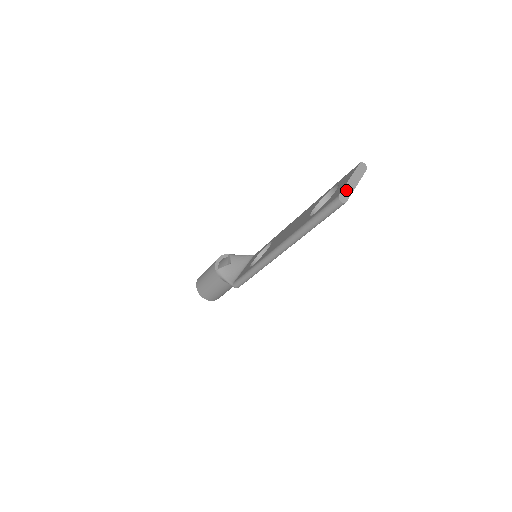
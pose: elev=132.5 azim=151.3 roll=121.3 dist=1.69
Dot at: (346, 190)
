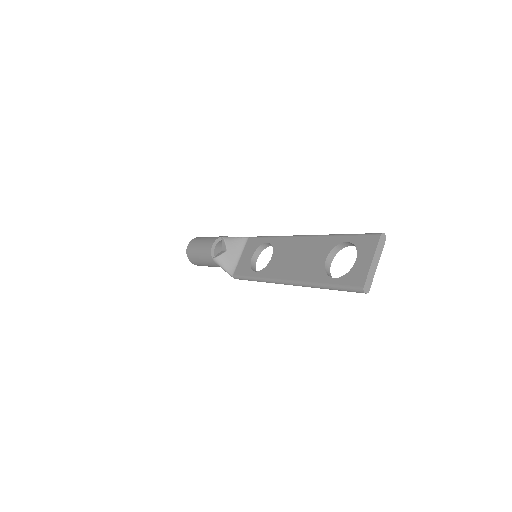
Dot at: (369, 277)
